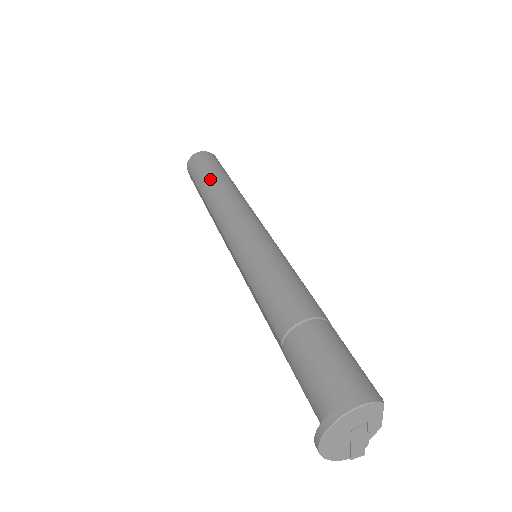
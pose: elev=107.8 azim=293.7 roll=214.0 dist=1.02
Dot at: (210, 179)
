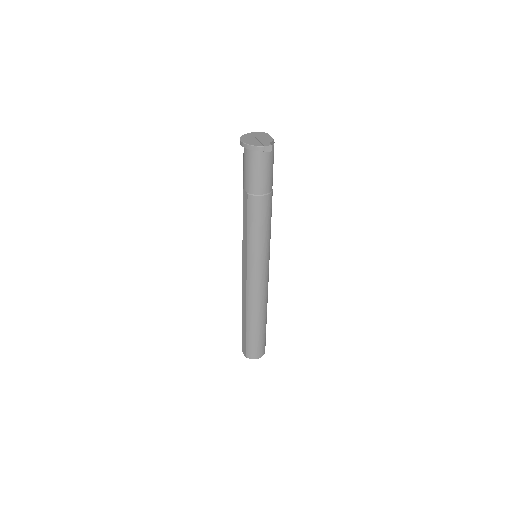
Dot at: occluded
